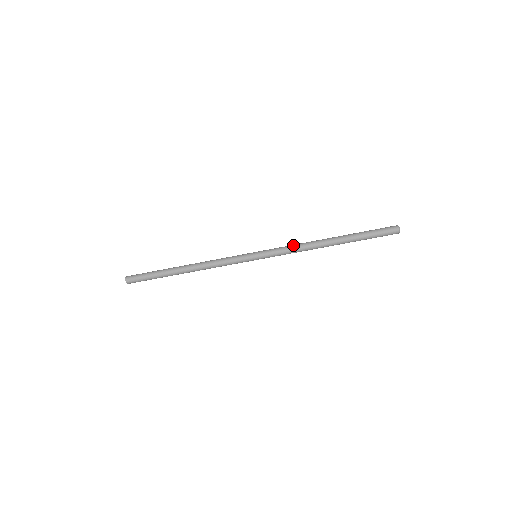
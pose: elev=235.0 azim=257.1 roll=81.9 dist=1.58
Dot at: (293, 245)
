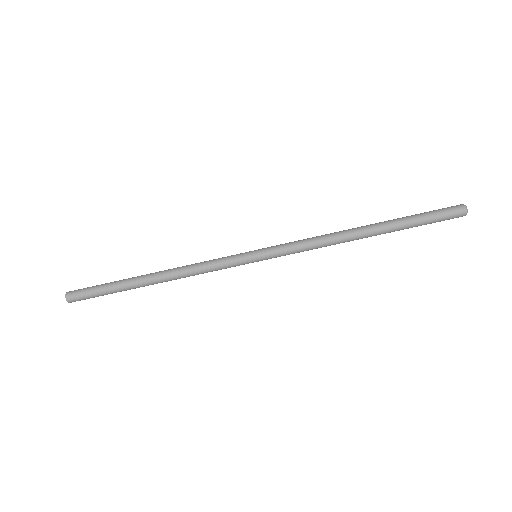
Dot at: (311, 241)
